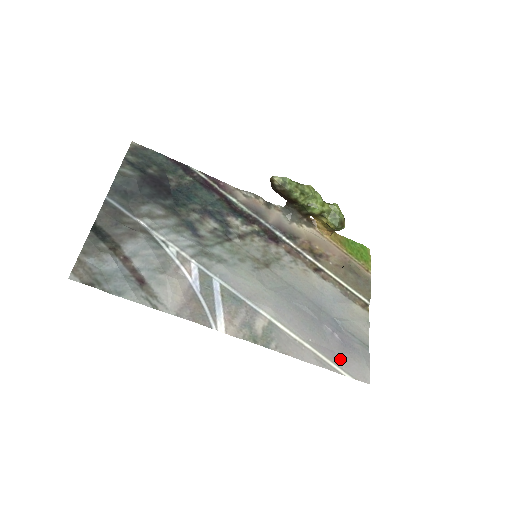
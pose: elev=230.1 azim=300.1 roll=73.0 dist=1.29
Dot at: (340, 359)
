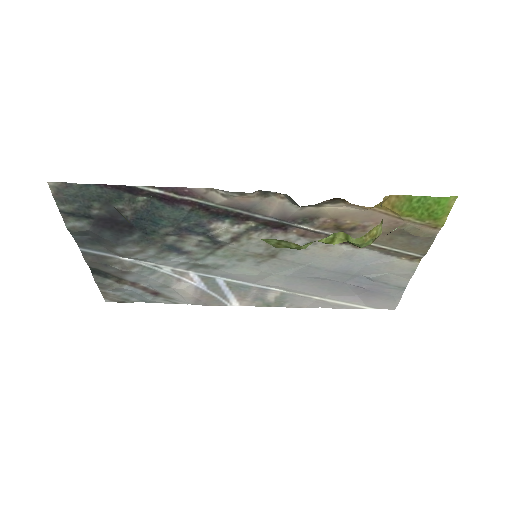
Dot at: (363, 300)
